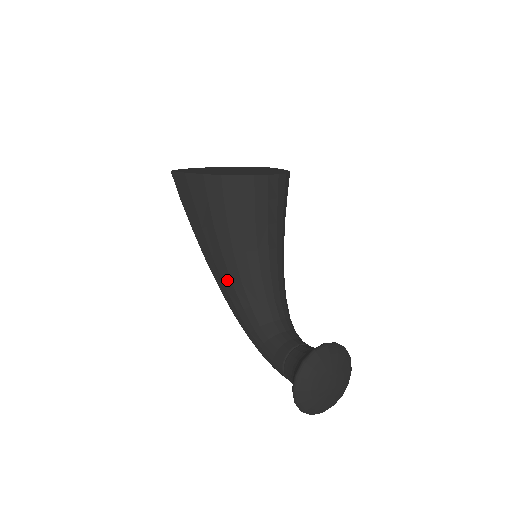
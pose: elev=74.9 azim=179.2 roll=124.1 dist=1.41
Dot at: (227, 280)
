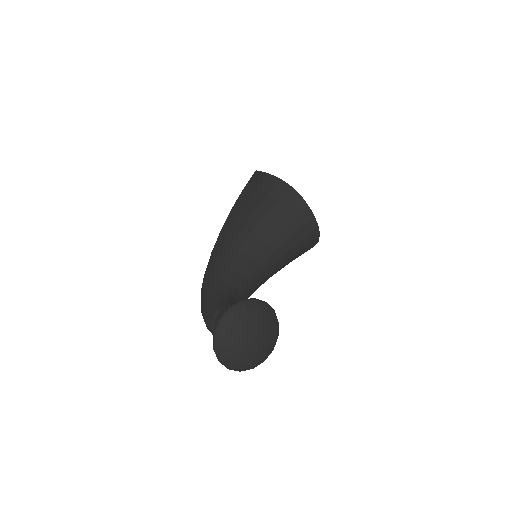
Dot at: (229, 243)
